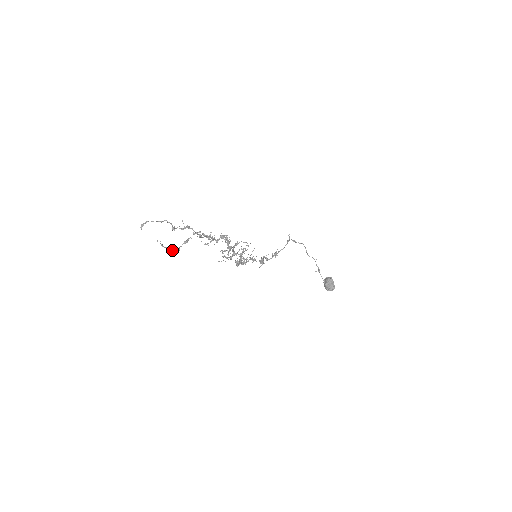
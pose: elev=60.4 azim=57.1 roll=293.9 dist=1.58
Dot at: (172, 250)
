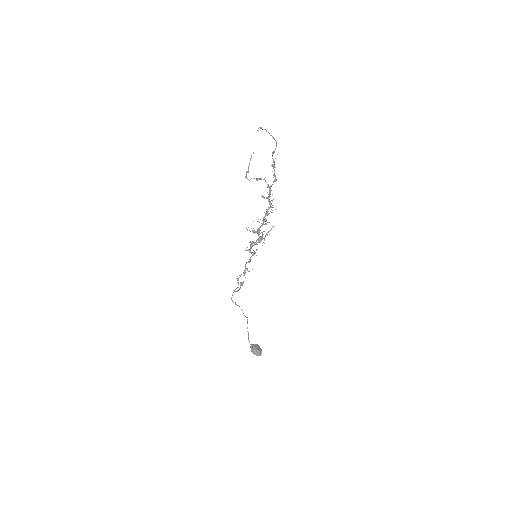
Dot at: (246, 175)
